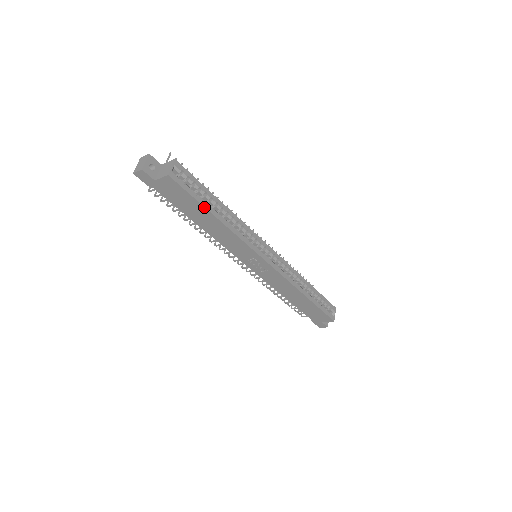
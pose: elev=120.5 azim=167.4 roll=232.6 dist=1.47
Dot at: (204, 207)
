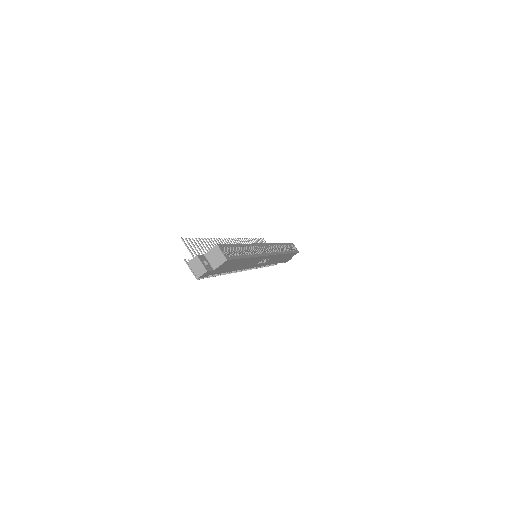
Dot at: (244, 258)
